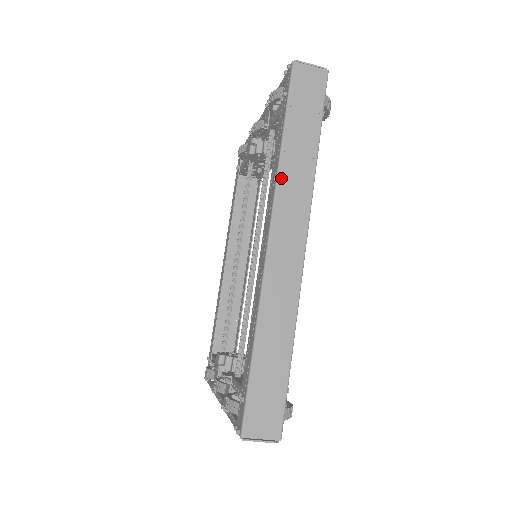
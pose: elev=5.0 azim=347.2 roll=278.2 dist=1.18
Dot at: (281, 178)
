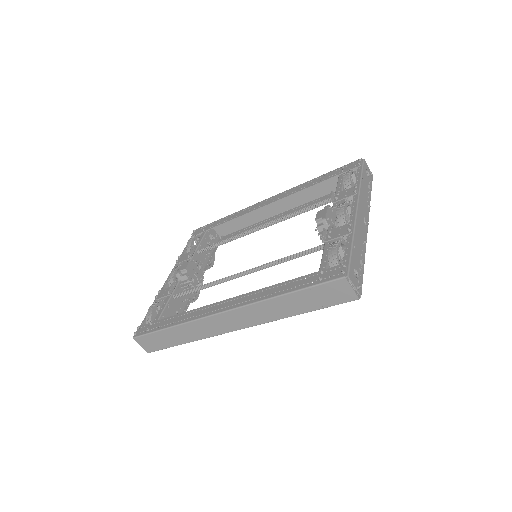
Dot at: (261, 304)
